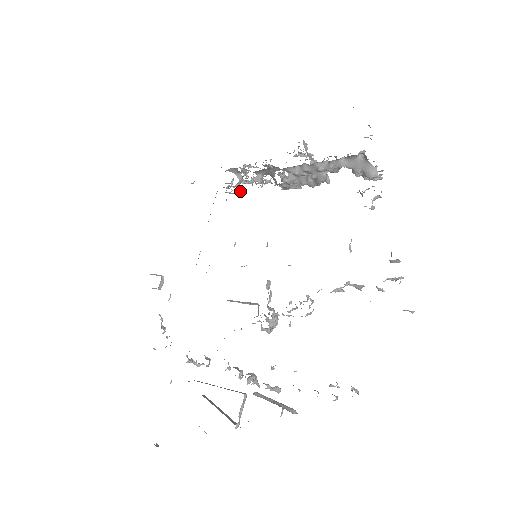
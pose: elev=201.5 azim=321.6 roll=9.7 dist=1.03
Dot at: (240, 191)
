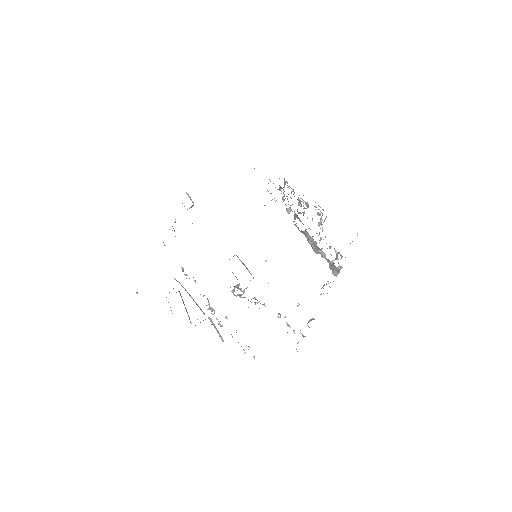
Dot at: occluded
